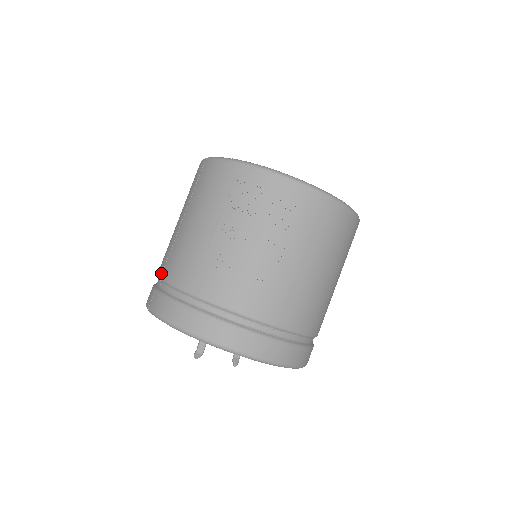
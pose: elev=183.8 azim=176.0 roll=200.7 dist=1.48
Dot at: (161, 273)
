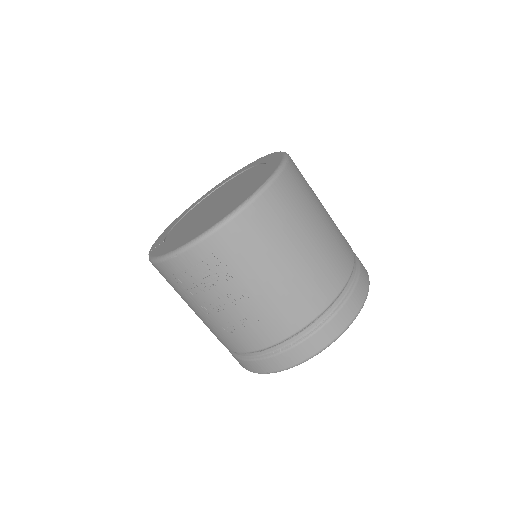
Dot at: occluded
